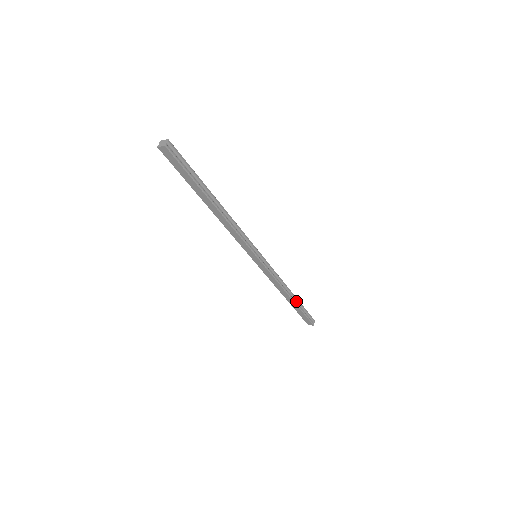
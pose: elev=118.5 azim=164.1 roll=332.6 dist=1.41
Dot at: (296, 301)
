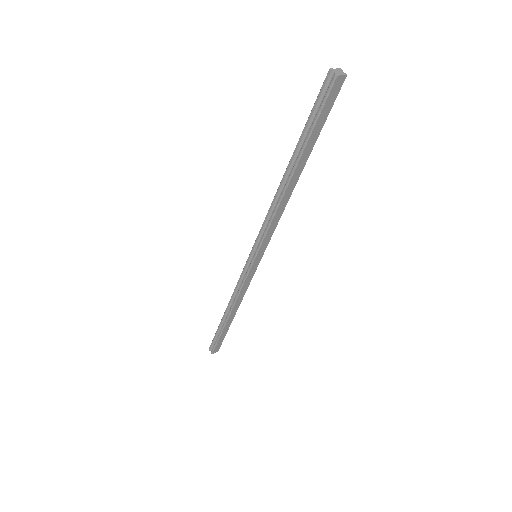
Dot at: occluded
